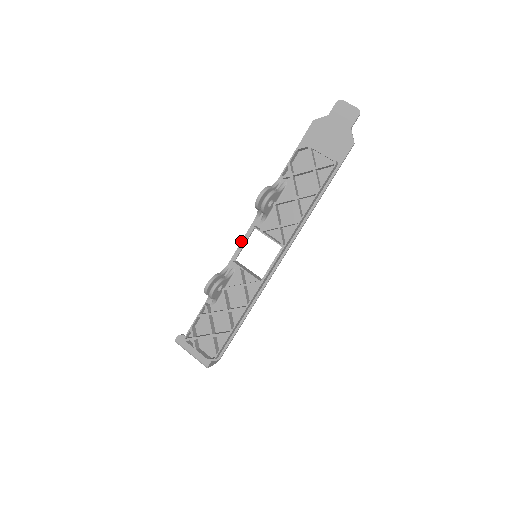
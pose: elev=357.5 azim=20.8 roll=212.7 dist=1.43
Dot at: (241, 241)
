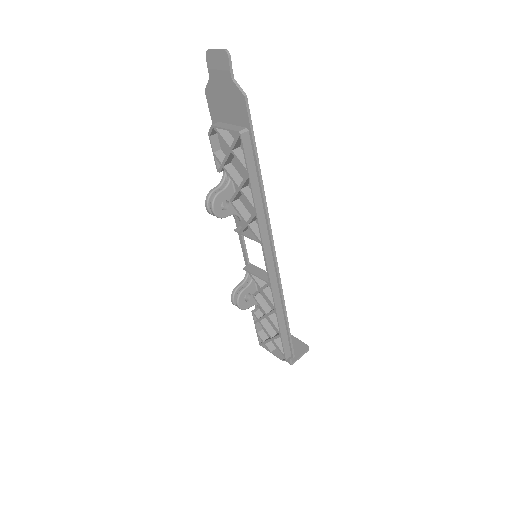
Dot at: occluded
